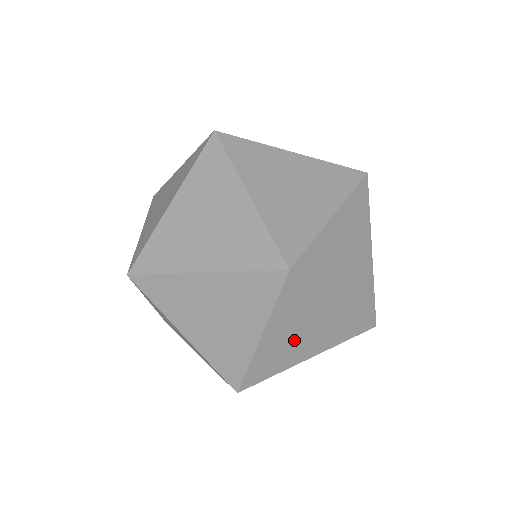
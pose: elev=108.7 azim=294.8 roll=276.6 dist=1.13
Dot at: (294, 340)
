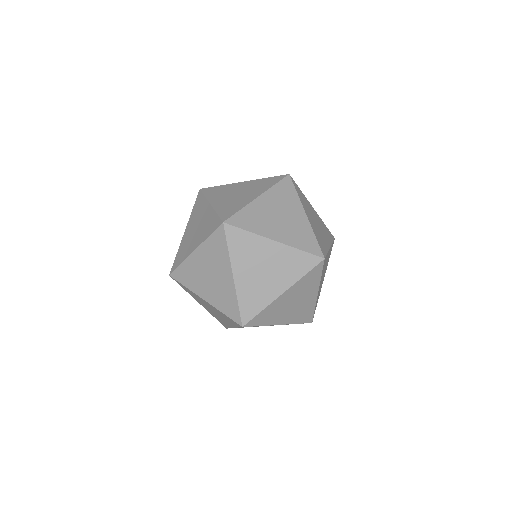
Dot at: (260, 276)
